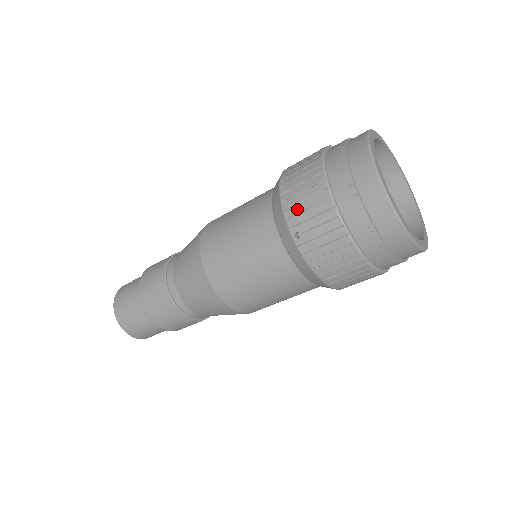
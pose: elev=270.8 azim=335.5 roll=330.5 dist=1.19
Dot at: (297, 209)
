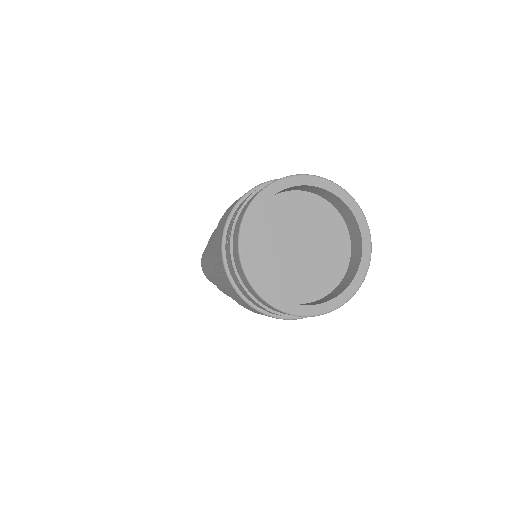
Dot at: (250, 310)
